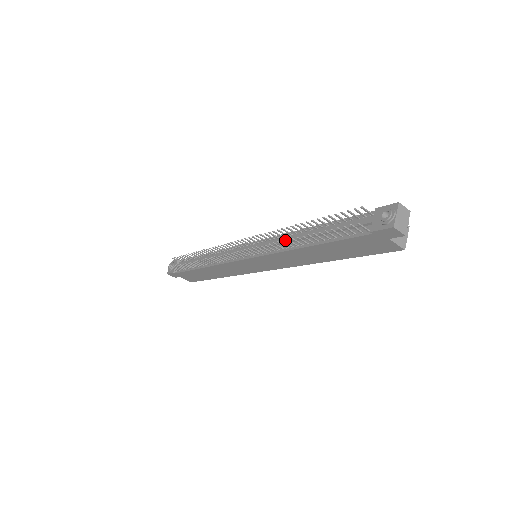
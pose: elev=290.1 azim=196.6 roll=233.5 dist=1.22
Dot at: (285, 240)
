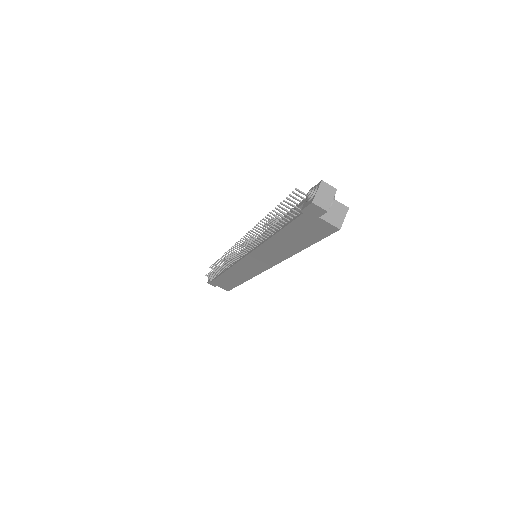
Dot at: occluded
